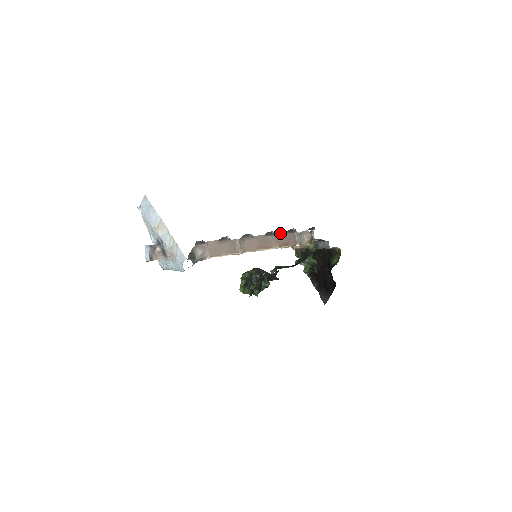
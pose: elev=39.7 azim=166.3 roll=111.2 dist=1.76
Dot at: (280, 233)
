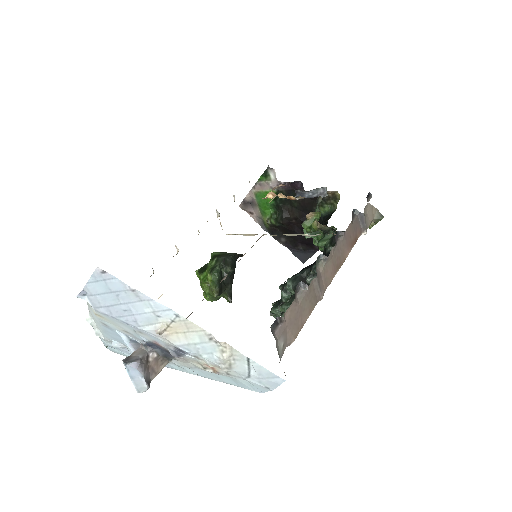
Dot at: (347, 228)
